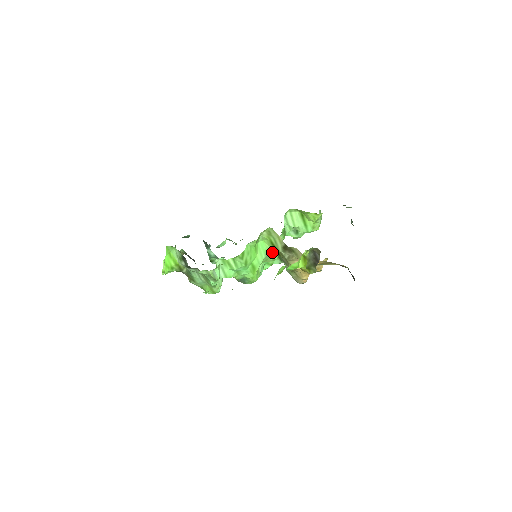
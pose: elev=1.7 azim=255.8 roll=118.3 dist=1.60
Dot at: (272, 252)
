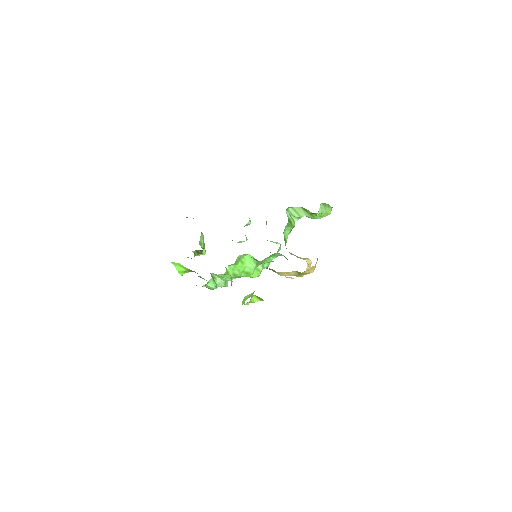
Dot at: (261, 261)
